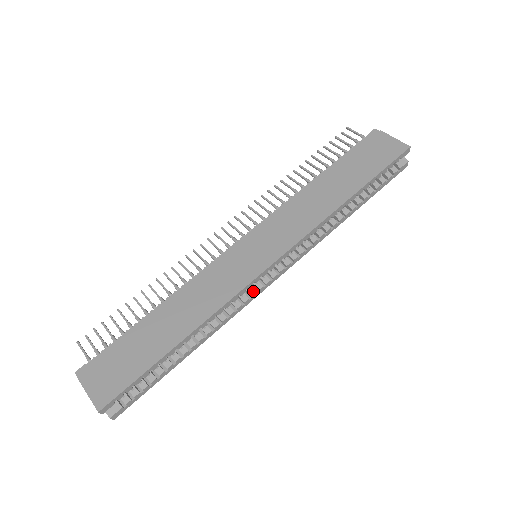
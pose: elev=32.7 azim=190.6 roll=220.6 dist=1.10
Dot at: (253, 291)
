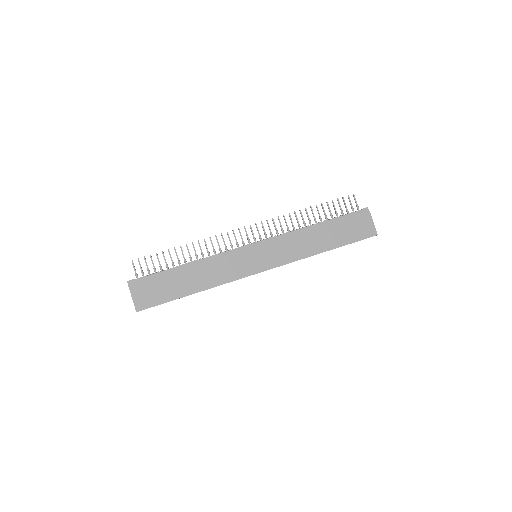
Dot at: occluded
